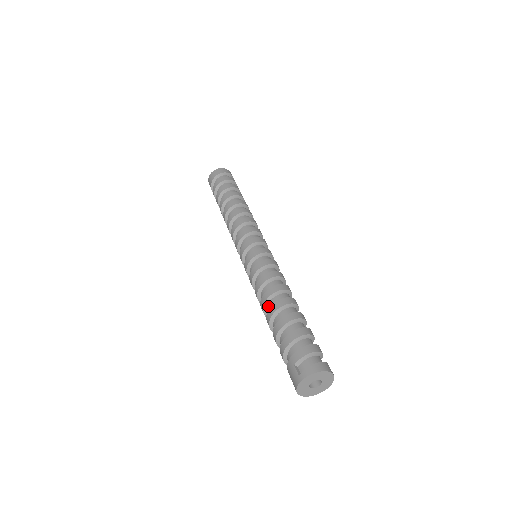
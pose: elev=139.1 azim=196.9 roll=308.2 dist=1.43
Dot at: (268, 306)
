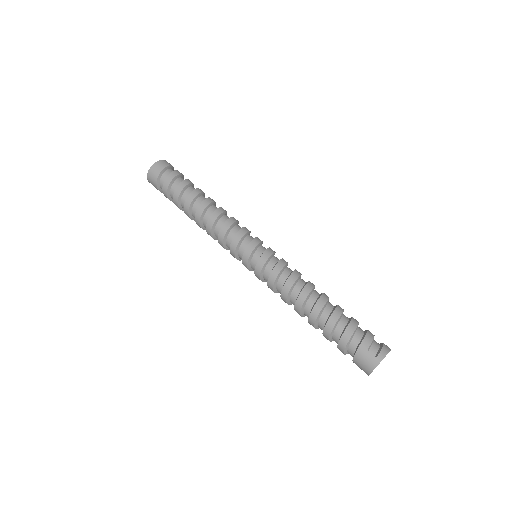
Dot at: (308, 303)
